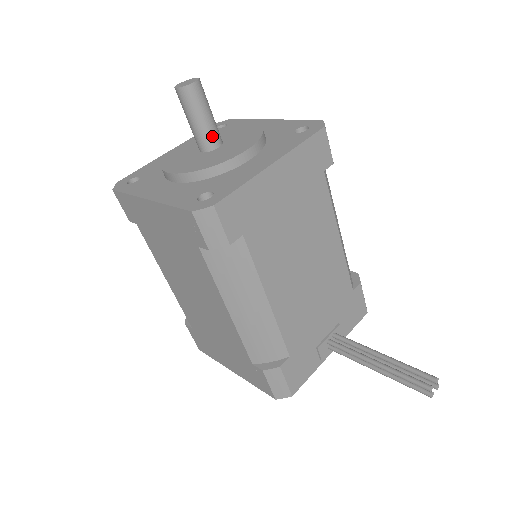
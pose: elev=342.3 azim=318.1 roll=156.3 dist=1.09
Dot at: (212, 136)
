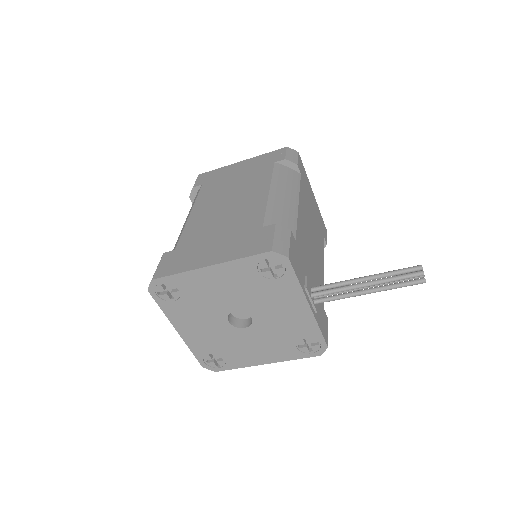
Dot at: occluded
